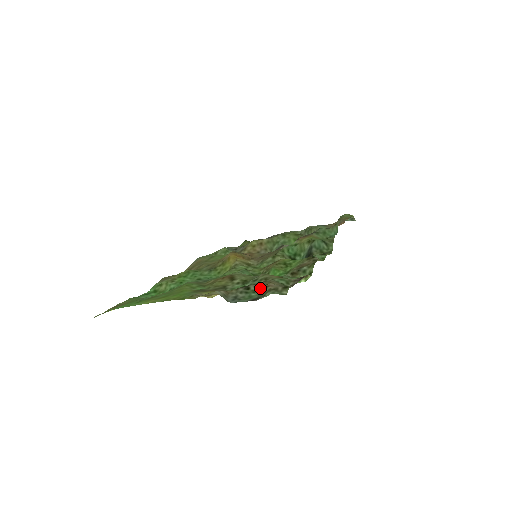
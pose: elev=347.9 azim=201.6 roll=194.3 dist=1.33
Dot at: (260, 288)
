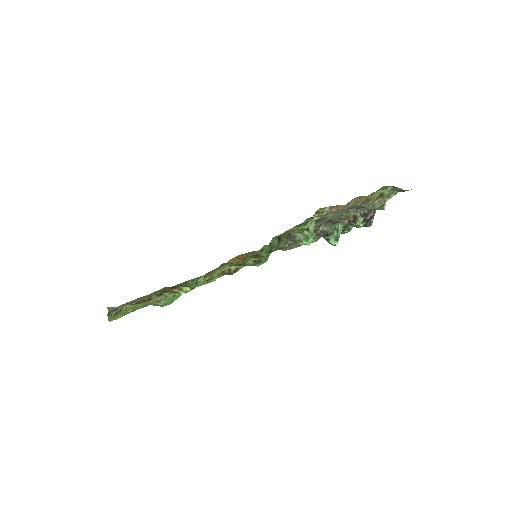
Dot at: occluded
